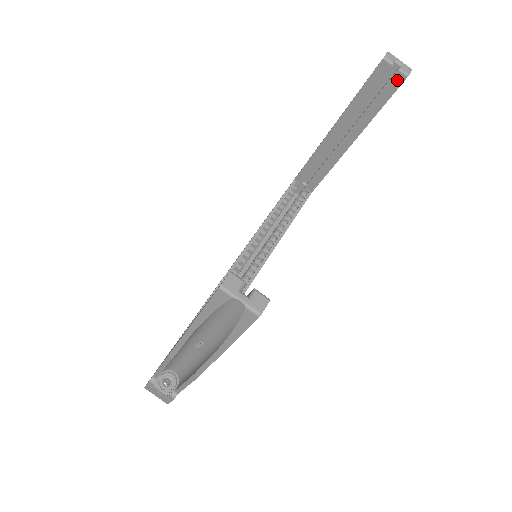
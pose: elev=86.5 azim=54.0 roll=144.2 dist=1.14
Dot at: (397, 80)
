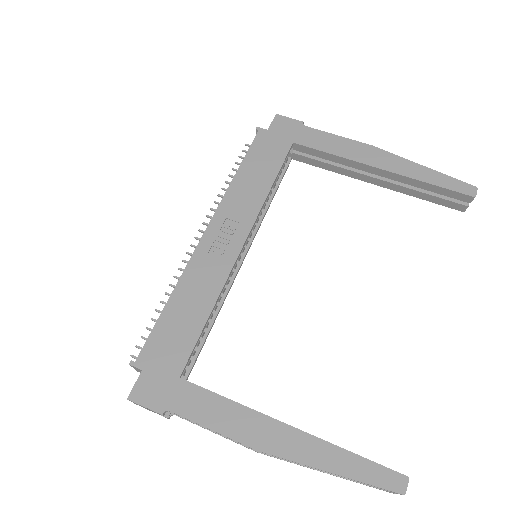
Dot at: (457, 207)
